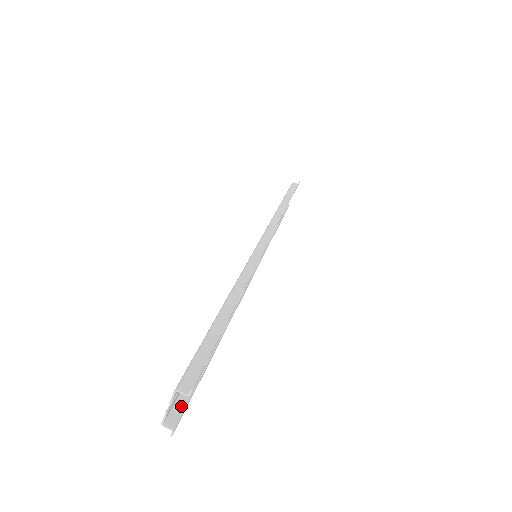
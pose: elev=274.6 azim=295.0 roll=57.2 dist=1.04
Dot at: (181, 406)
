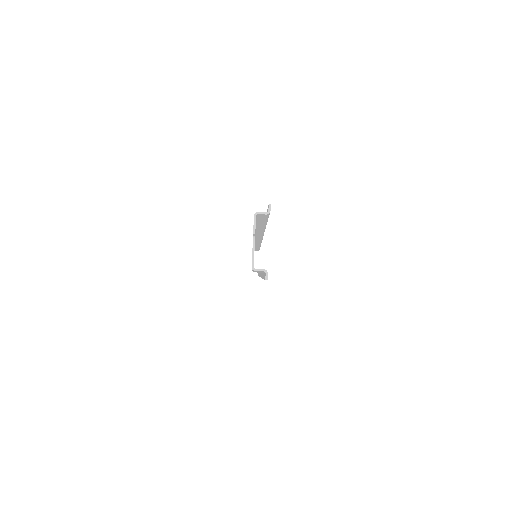
Dot at: occluded
